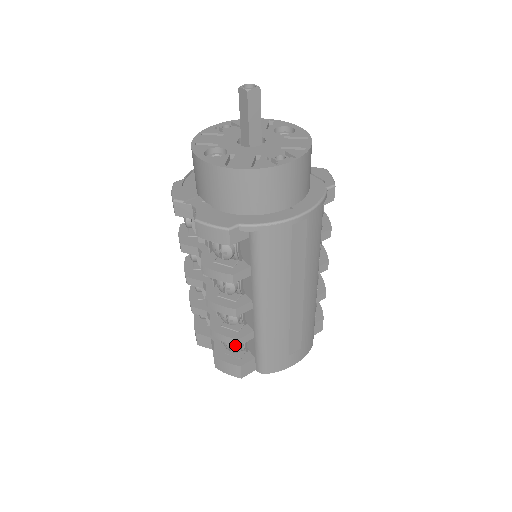
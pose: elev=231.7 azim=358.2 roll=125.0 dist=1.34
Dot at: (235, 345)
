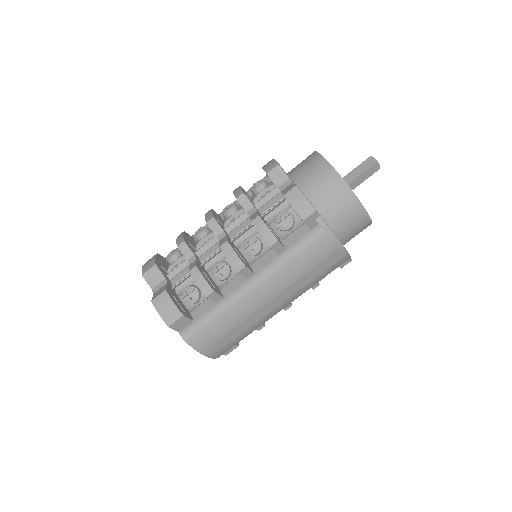
Dot at: (205, 293)
